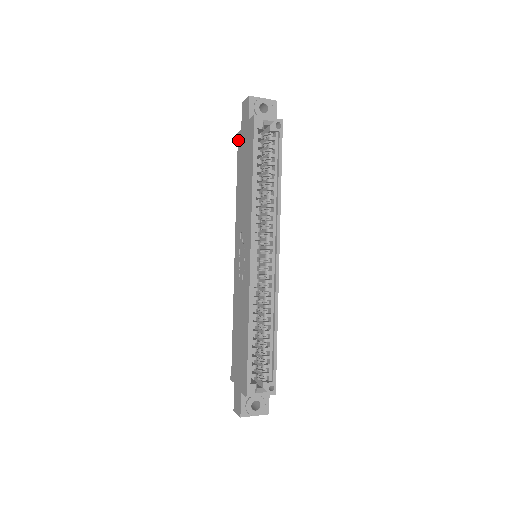
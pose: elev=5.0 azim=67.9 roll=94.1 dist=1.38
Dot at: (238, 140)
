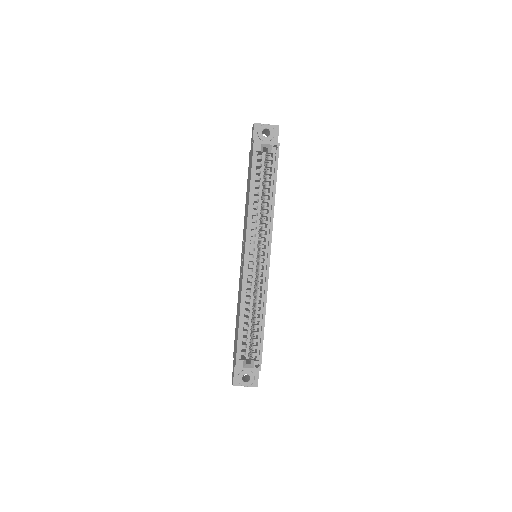
Dot at: (249, 158)
